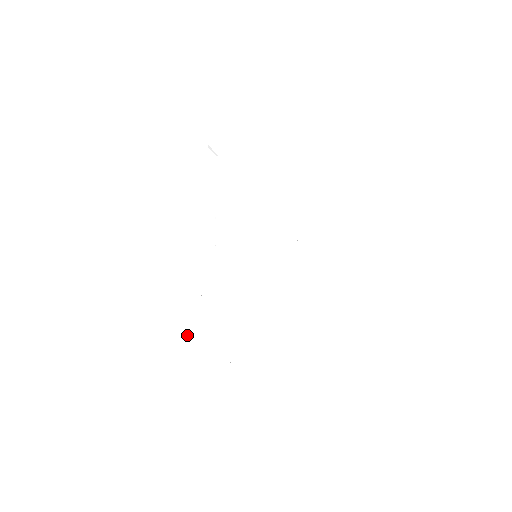
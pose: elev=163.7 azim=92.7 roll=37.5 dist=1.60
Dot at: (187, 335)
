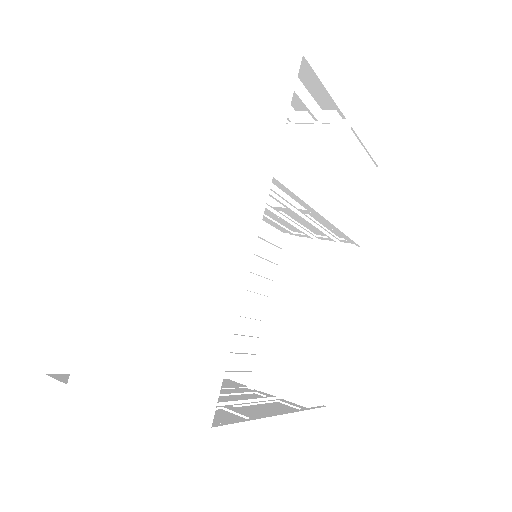
Dot at: occluded
